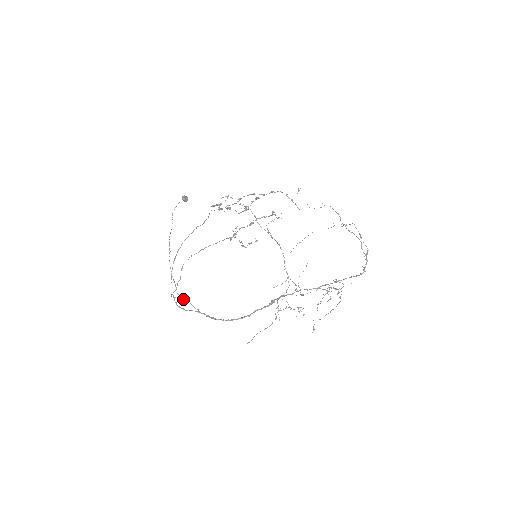
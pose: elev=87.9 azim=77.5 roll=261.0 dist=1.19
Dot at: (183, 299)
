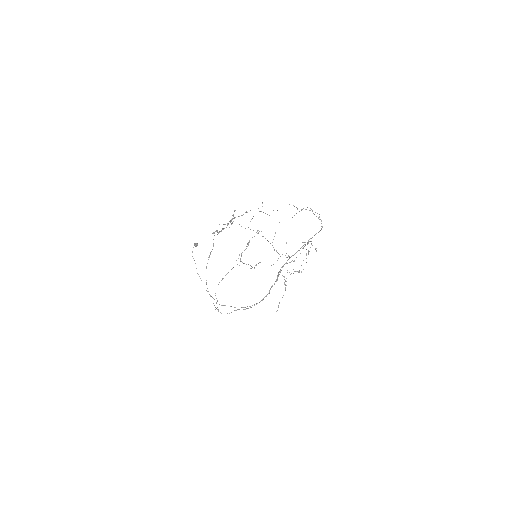
Dot at: (223, 305)
